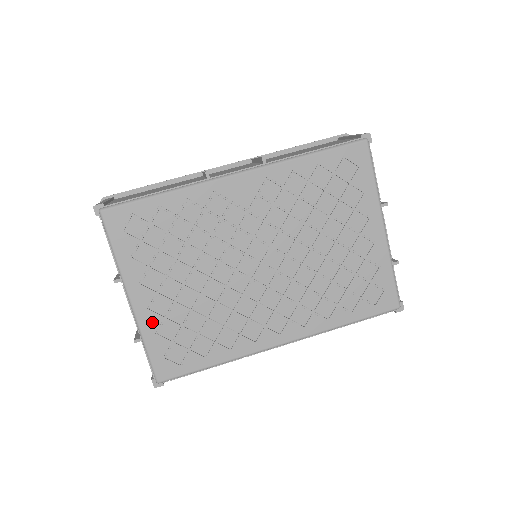
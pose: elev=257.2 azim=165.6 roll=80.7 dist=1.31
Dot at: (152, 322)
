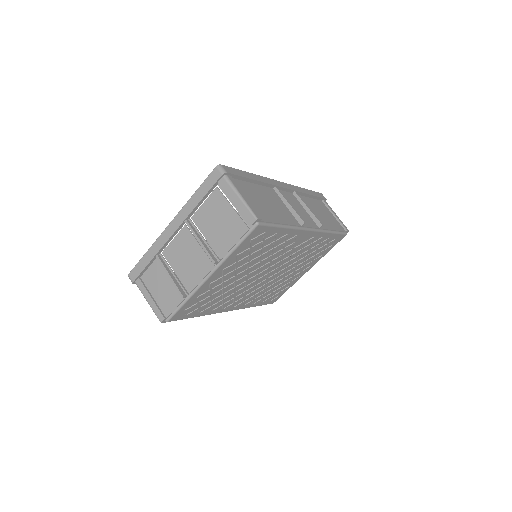
Dot at: (203, 290)
